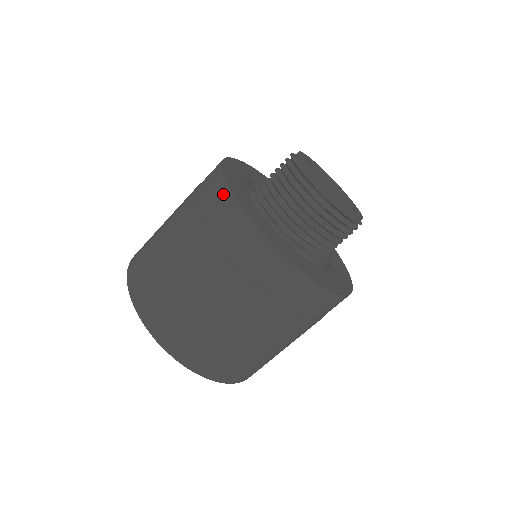
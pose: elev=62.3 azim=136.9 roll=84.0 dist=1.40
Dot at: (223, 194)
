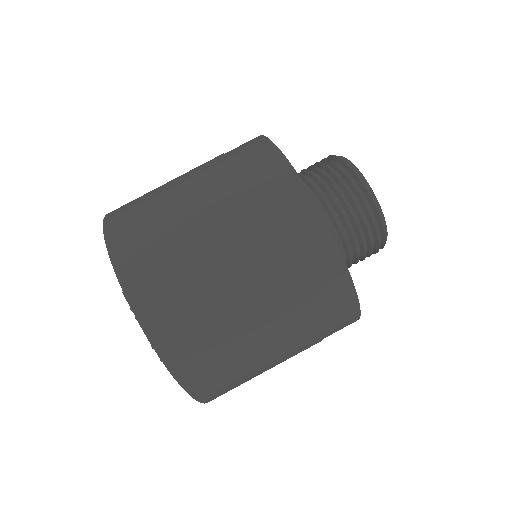
Dot at: (266, 148)
